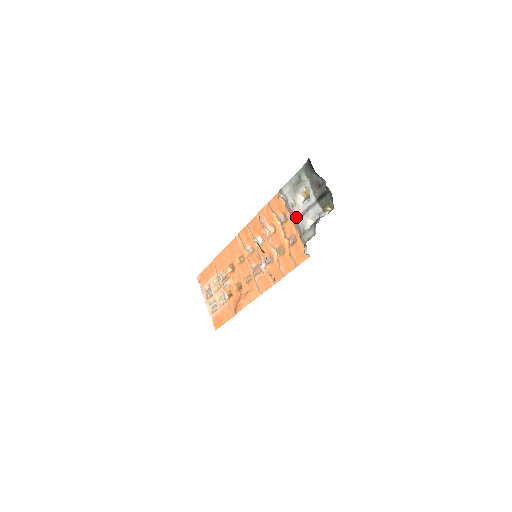
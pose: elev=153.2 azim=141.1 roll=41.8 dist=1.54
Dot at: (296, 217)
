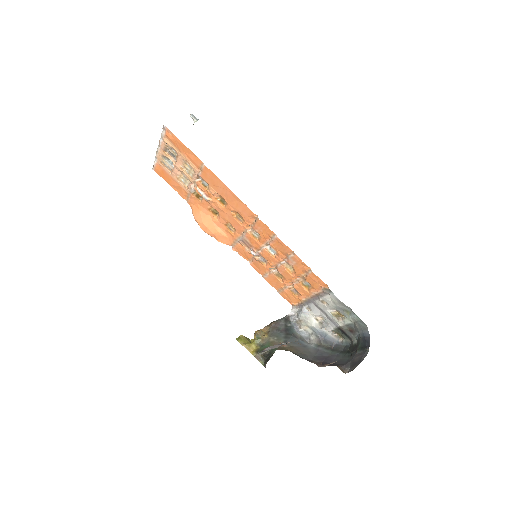
Dot at: (315, 303)
